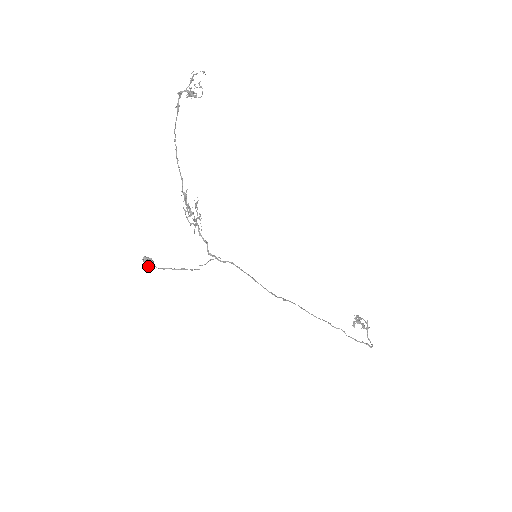
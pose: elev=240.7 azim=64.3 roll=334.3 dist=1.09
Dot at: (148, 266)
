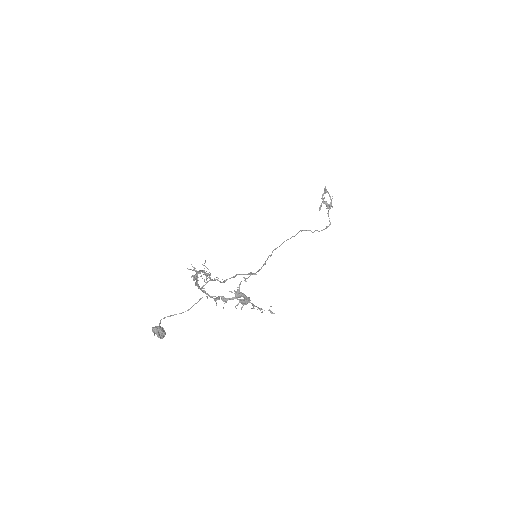
Dot at: (160, 336)
